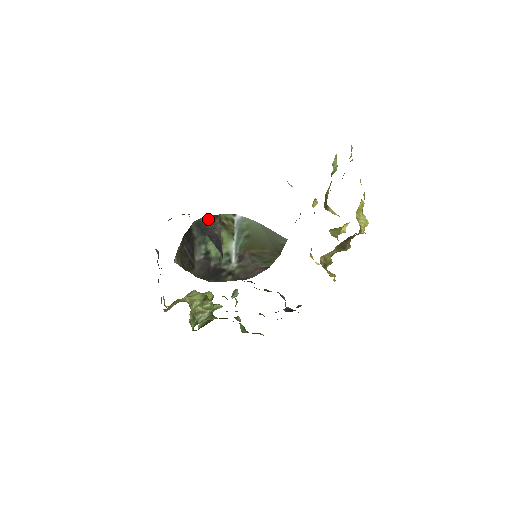
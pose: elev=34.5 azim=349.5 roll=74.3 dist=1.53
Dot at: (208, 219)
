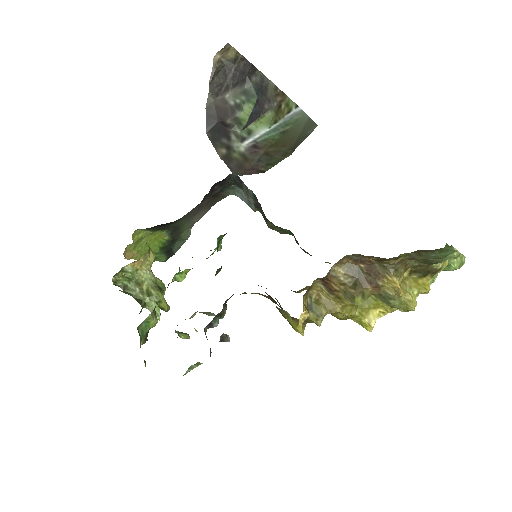
Dot at: (275, 89)
